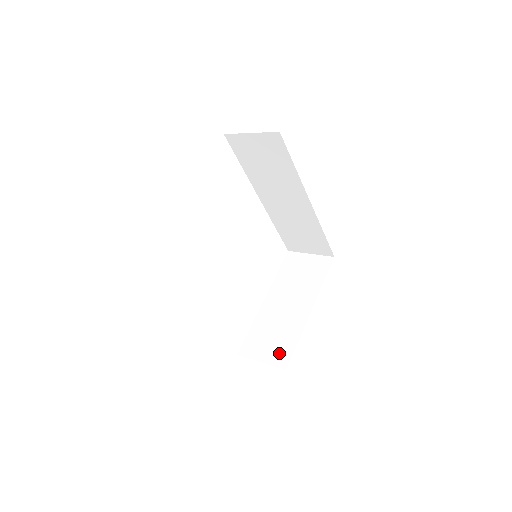
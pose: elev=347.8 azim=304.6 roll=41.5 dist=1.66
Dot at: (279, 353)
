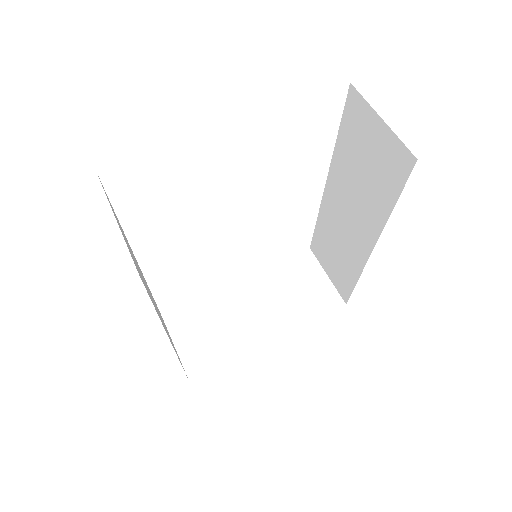
Dot at: (199, 354)
